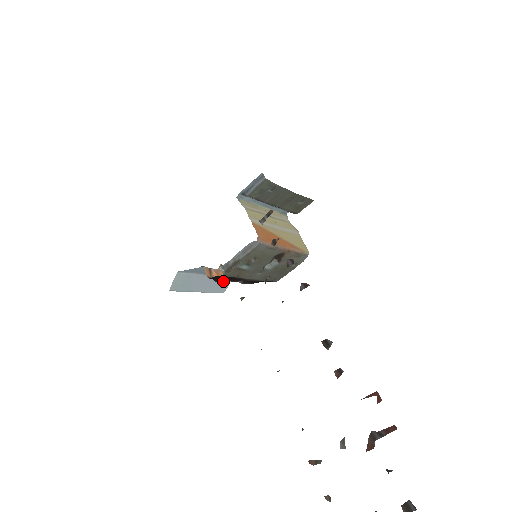
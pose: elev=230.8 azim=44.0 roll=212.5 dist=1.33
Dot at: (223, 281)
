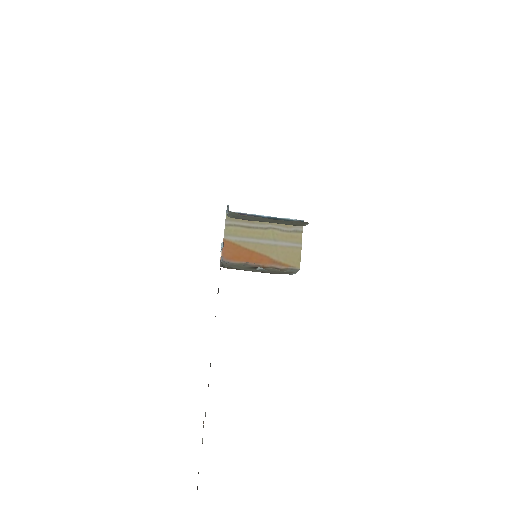
Dot at: occluded
